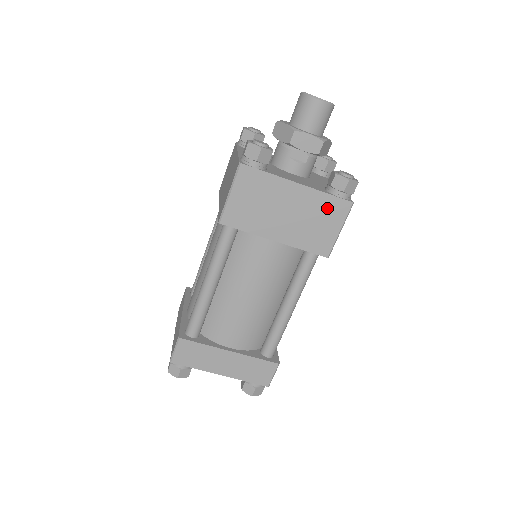
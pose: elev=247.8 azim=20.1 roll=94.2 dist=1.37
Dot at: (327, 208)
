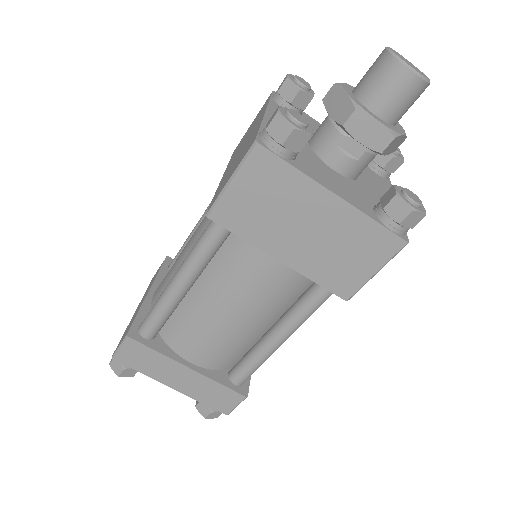
Dot at: (367, 239)
